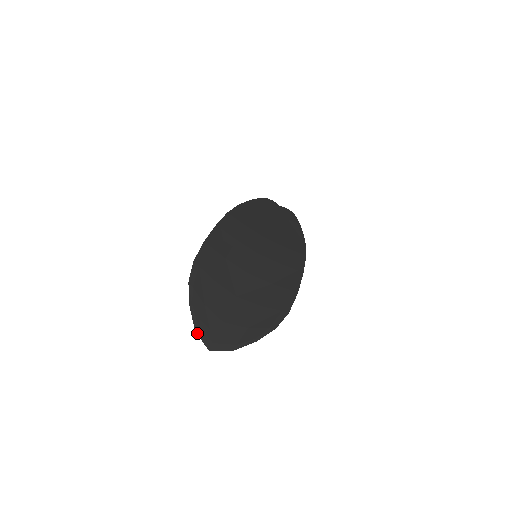
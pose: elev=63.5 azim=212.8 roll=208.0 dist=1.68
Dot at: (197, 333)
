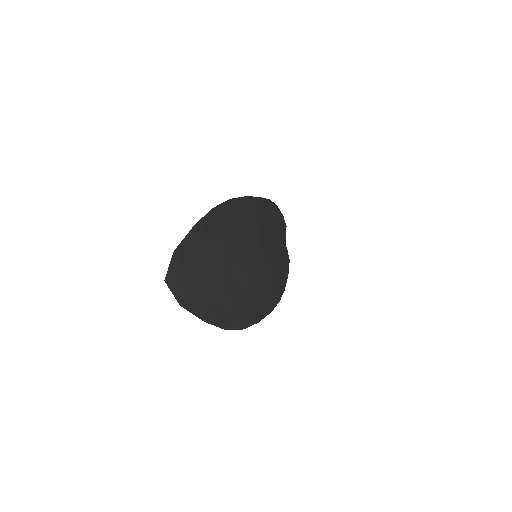
Dot at: (173, 255)
